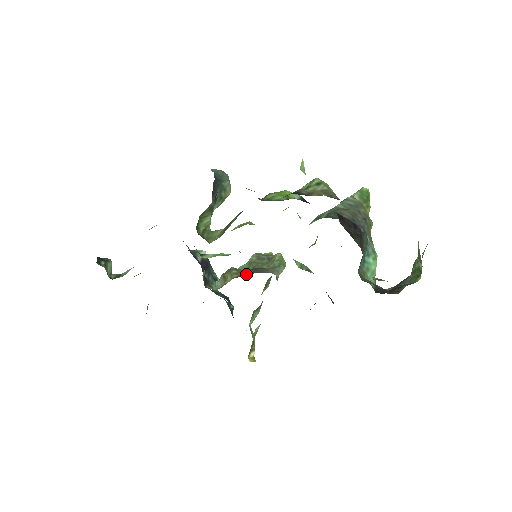
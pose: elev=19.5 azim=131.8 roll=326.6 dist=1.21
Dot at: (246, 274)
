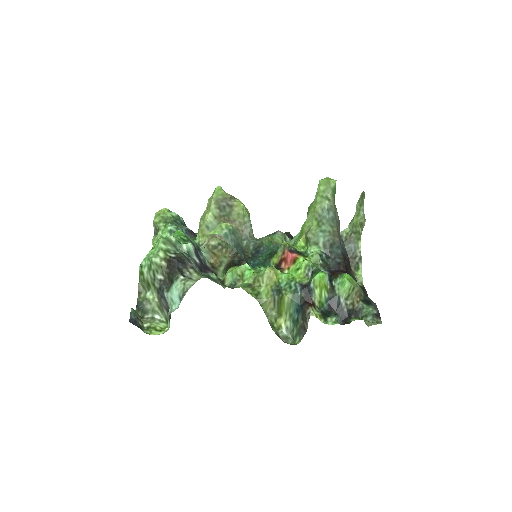
Dot at: (233, 248)
